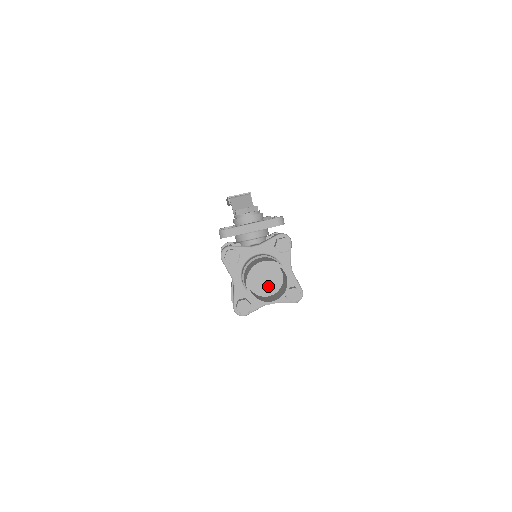
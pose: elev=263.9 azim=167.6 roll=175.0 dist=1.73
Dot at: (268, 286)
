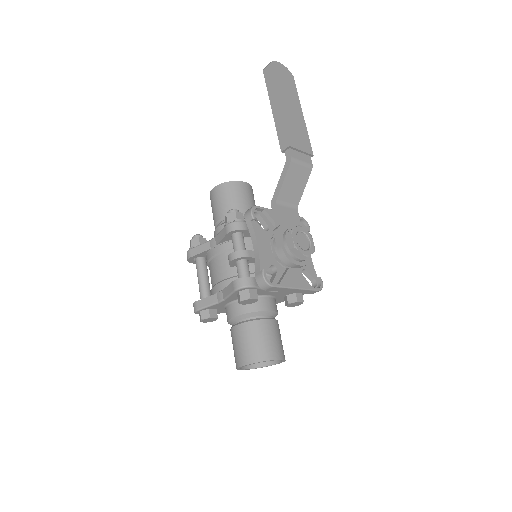
Dot at: occluded
